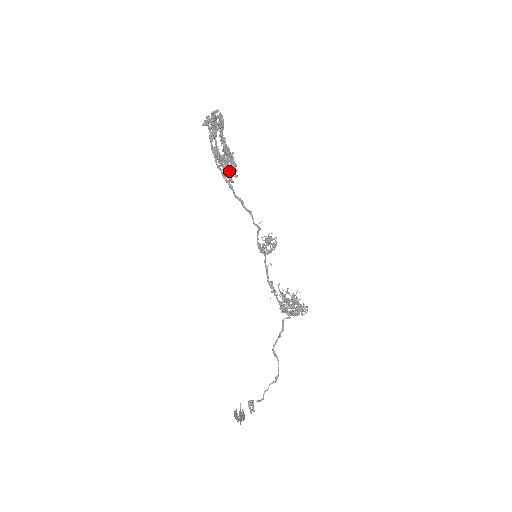
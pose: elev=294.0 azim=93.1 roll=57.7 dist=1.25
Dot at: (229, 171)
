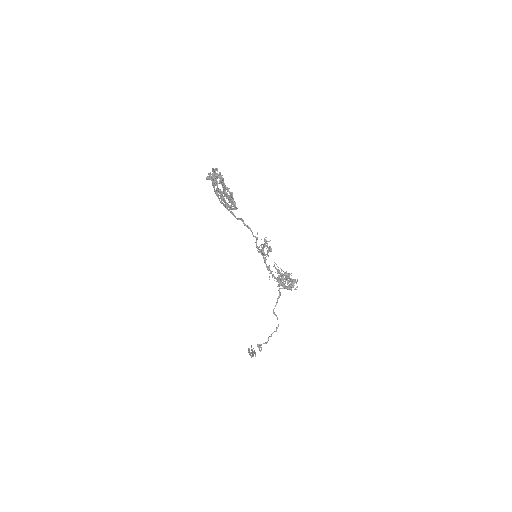
Dot at: occluded
